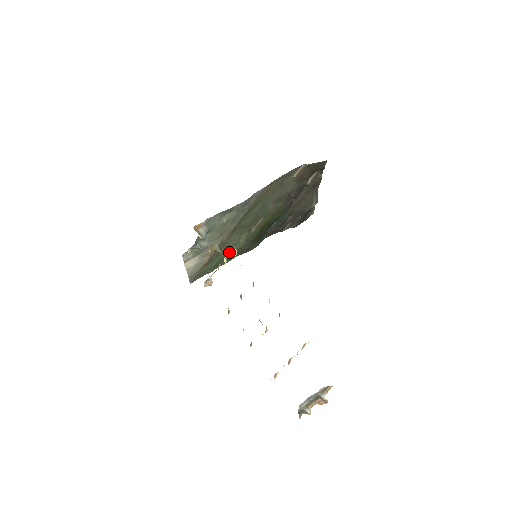
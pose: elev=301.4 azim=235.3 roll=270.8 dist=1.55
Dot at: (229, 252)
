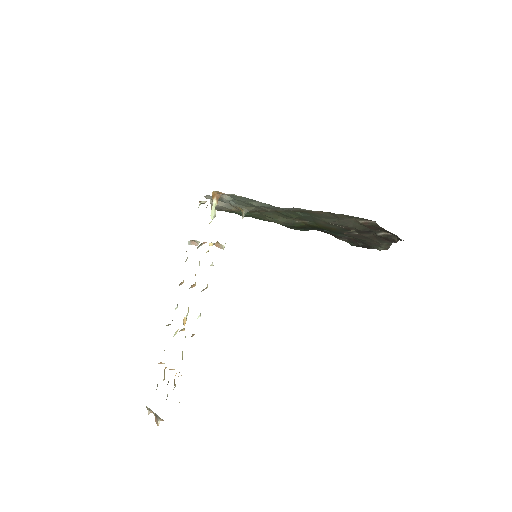
Dot at: (216, 243)
